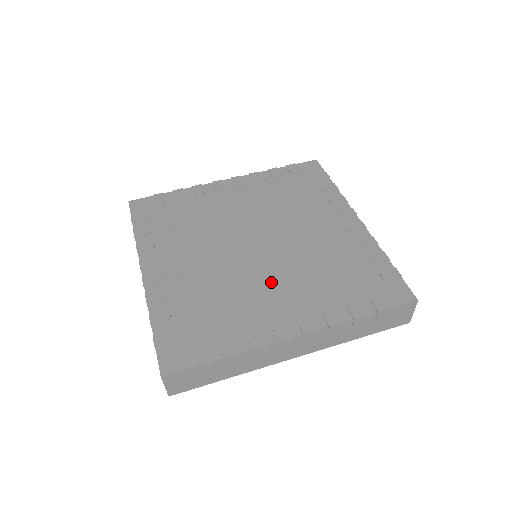
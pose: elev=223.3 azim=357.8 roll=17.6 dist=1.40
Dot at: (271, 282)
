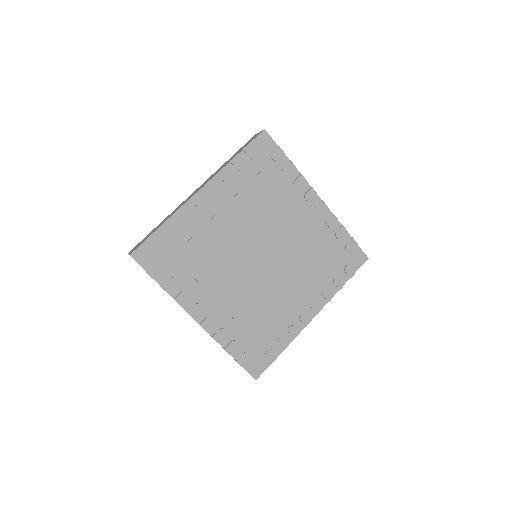
Dot at: (285, 286)
